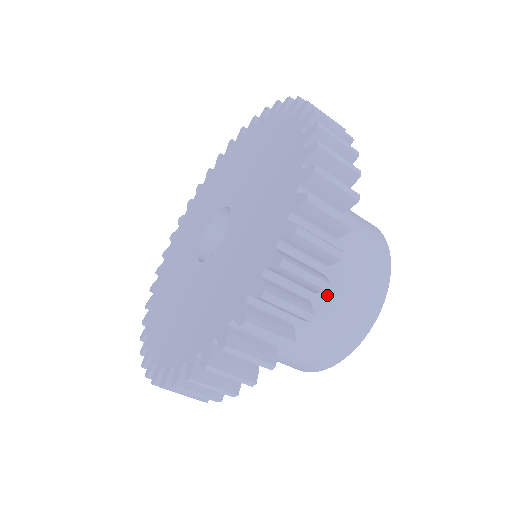
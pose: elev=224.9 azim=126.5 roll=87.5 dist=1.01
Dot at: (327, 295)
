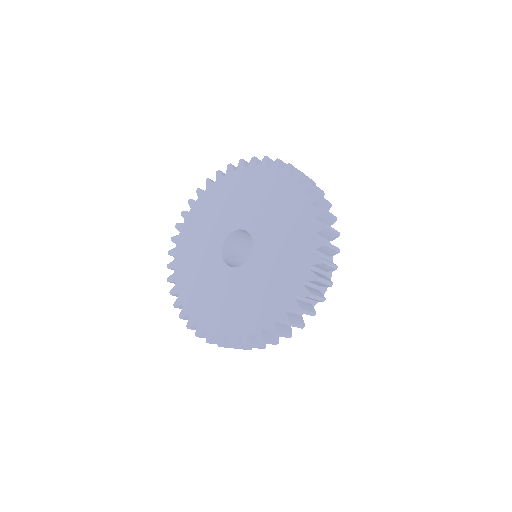
Dot at: occluded
